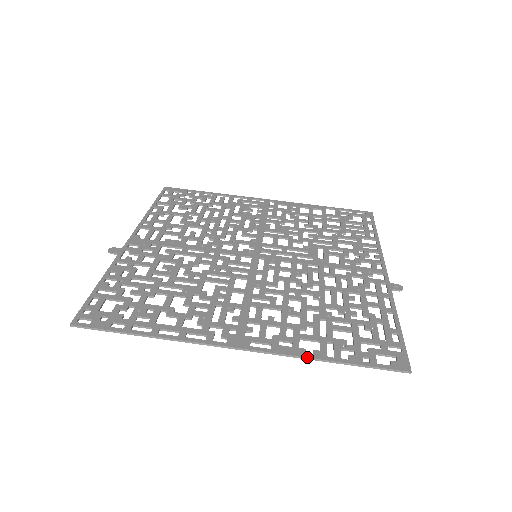
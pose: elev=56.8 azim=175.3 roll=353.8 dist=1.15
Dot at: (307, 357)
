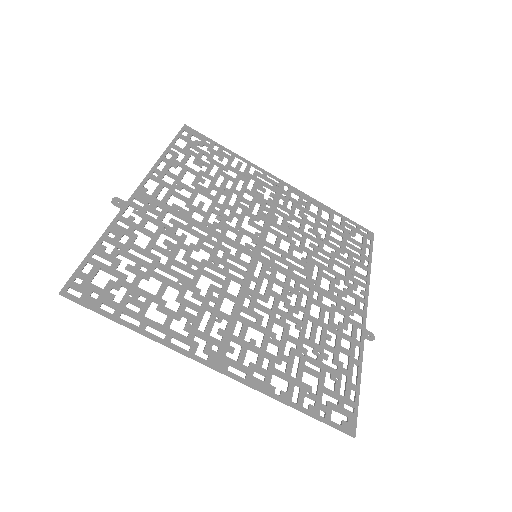
Dot at: (274, 397)
